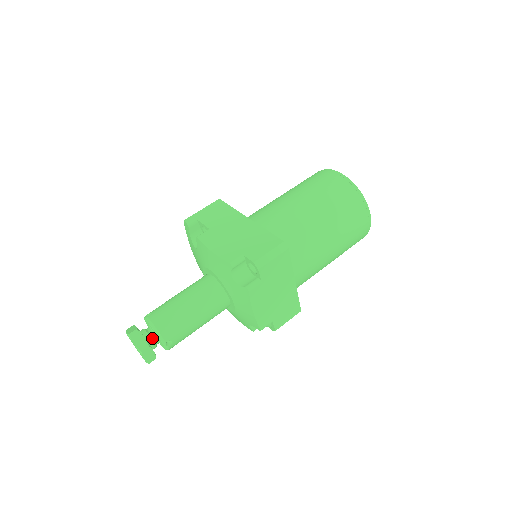
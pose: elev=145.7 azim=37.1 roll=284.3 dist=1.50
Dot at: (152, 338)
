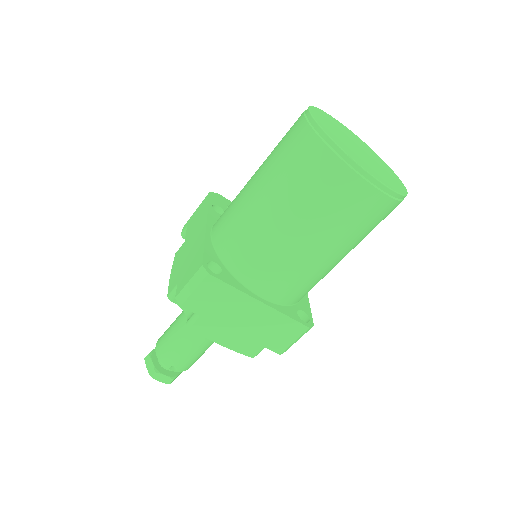
Dot at: occluded
